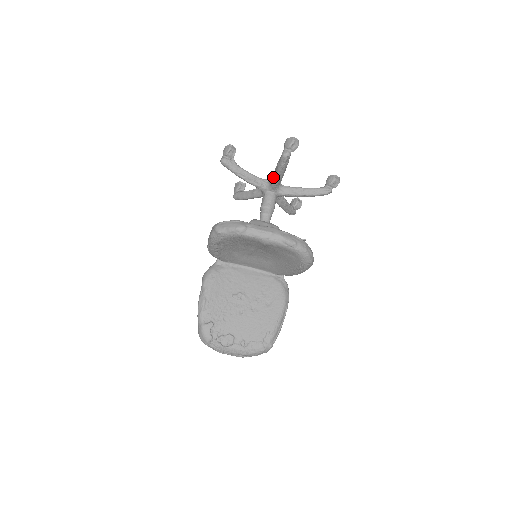
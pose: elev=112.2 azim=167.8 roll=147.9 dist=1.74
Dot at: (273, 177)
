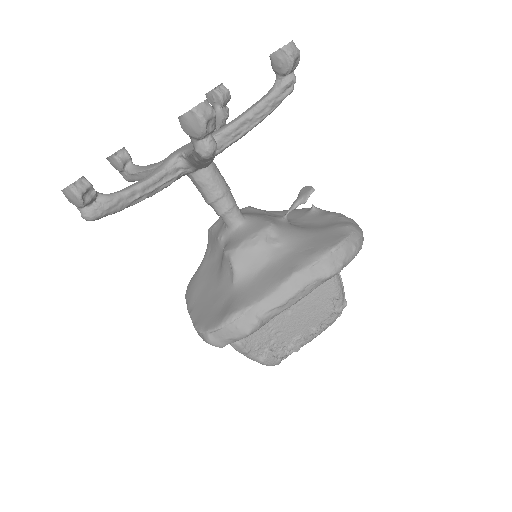
Dot at: (195, 165)
